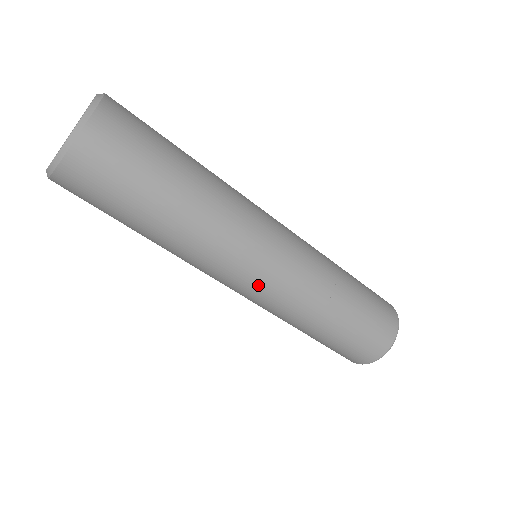
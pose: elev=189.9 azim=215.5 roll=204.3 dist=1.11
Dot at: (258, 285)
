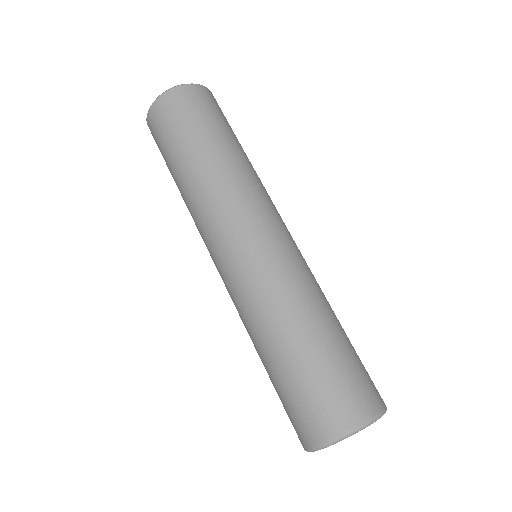
Dot at: (240, 251)
